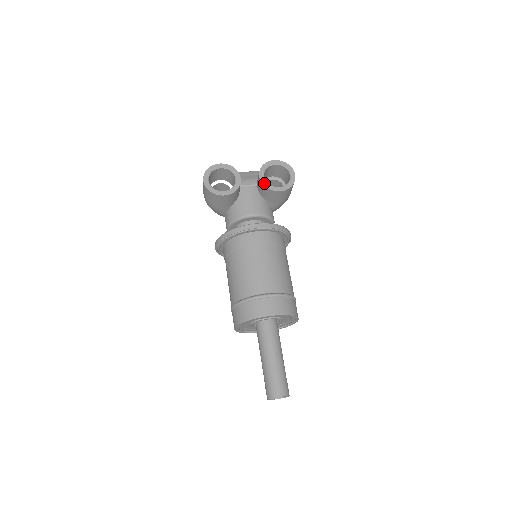
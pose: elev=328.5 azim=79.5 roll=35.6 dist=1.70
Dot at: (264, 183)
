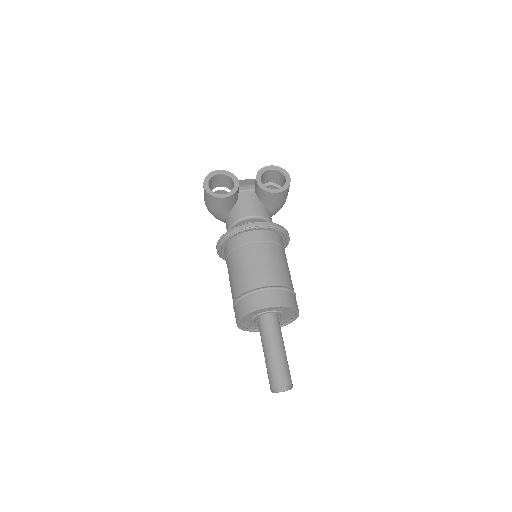
Dot at: (261, 186)
